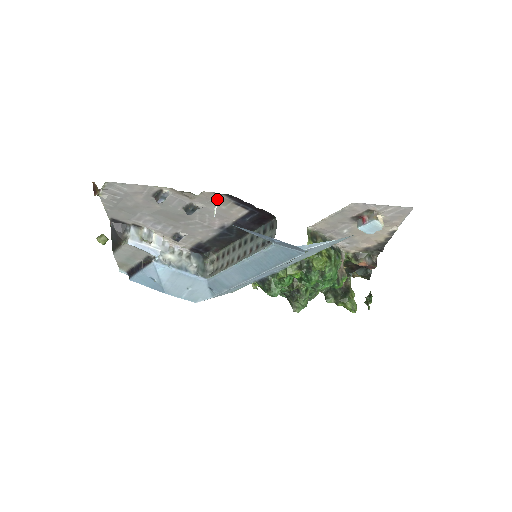
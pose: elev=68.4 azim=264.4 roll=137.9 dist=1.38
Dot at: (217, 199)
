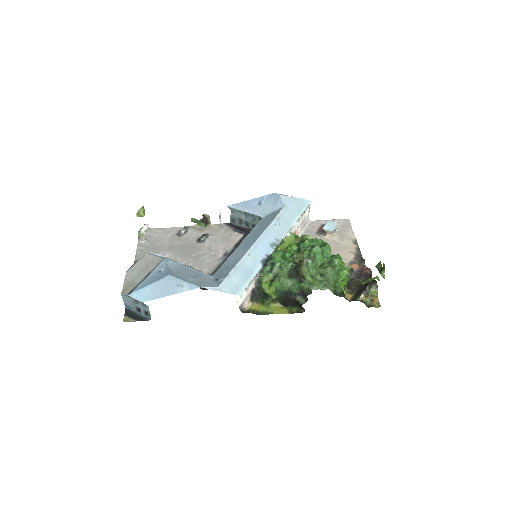
Dot at: (221, 229)
